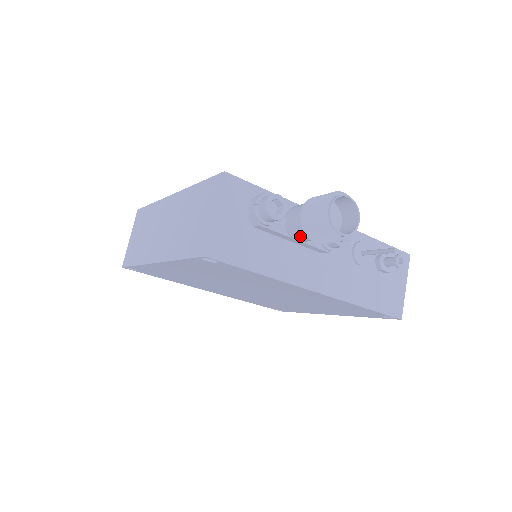
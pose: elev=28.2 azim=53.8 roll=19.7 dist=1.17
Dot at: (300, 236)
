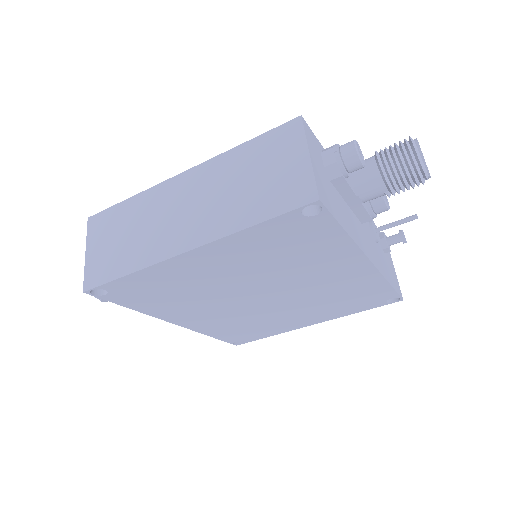
Dot at: (372, 190)
